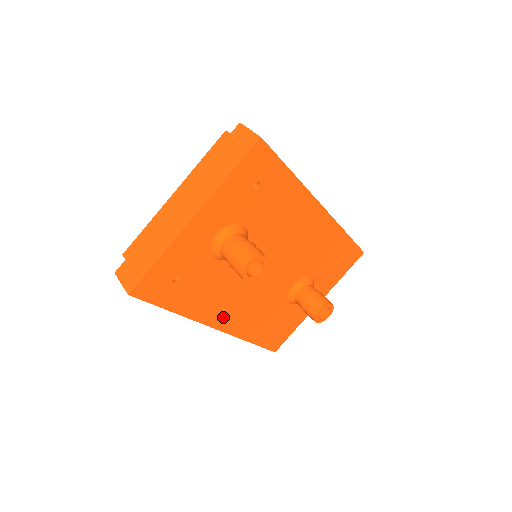
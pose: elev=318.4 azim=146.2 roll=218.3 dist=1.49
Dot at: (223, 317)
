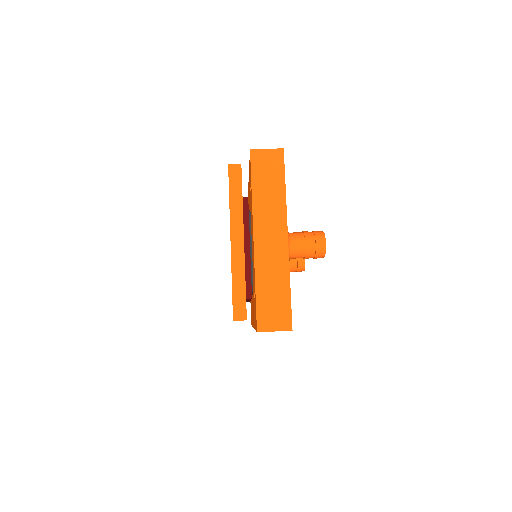
Dot at: occluded
